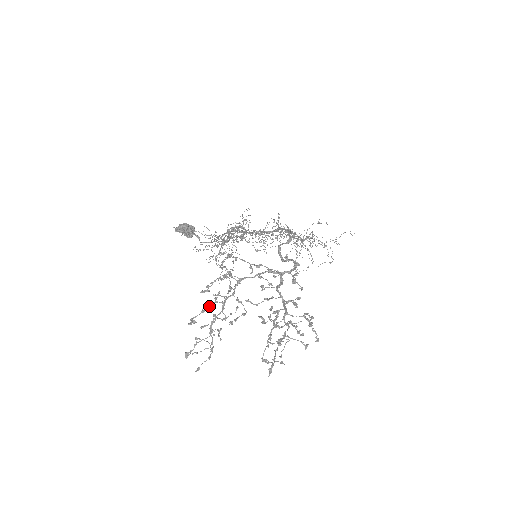
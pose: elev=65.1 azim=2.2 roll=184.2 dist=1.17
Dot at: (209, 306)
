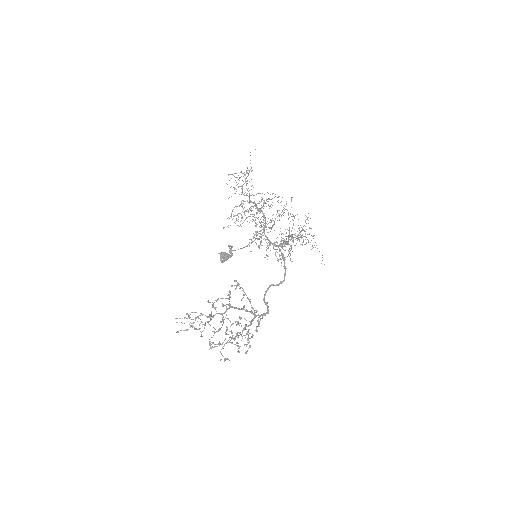
Dot at: occluded
